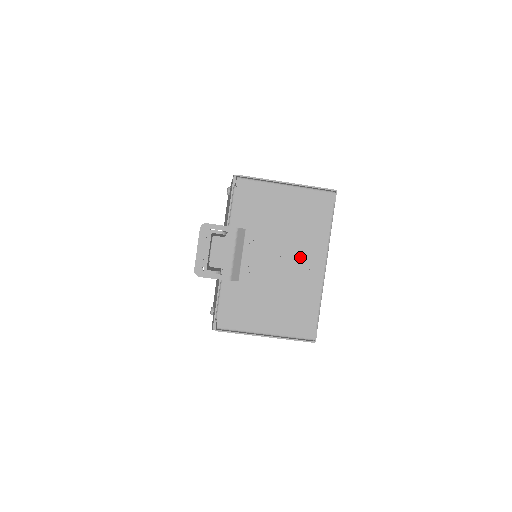
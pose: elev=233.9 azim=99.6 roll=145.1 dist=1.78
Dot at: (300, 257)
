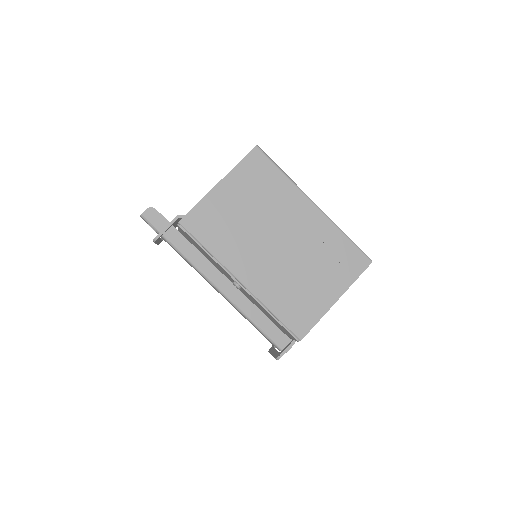
Dot at: occluded
